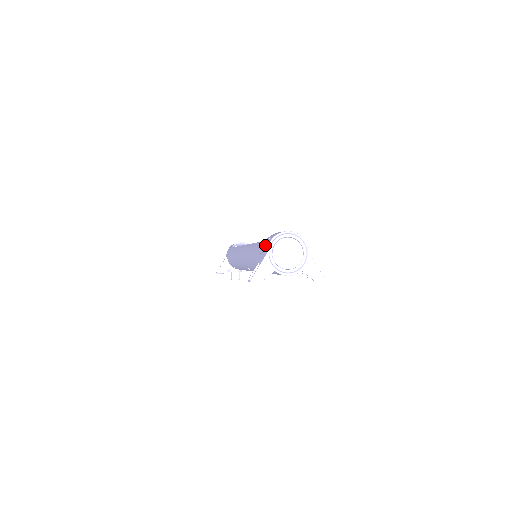
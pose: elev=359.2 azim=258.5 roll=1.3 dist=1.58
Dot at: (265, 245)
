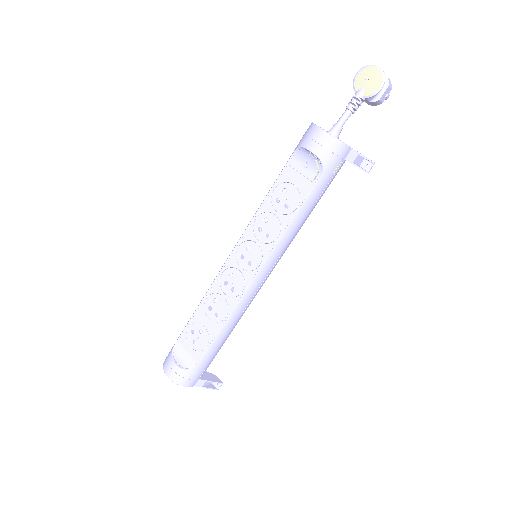
Dot at: occluded
